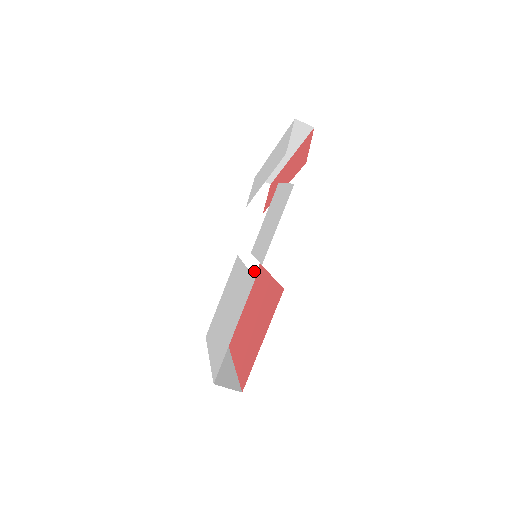
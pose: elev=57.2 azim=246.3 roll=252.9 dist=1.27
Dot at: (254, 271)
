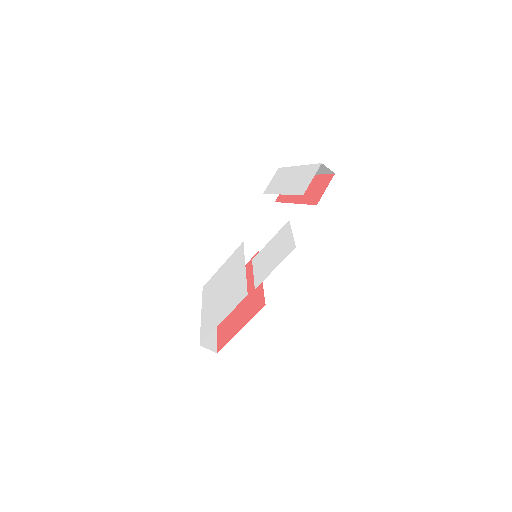
Dot at: (252, 255)
